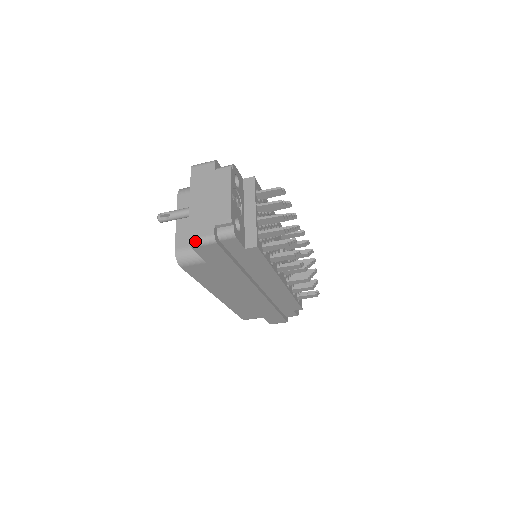
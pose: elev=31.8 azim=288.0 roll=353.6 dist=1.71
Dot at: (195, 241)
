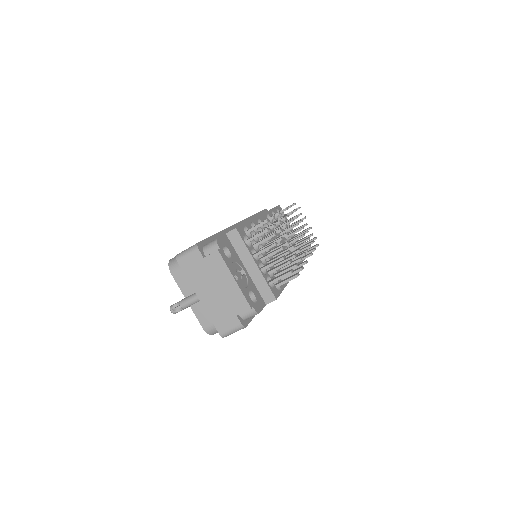
Dot at: (226, 334)
